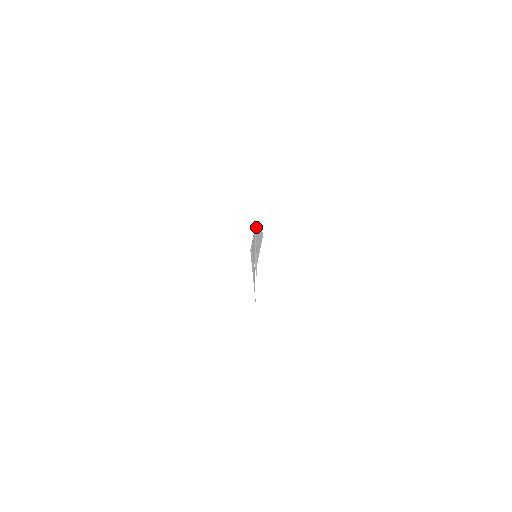
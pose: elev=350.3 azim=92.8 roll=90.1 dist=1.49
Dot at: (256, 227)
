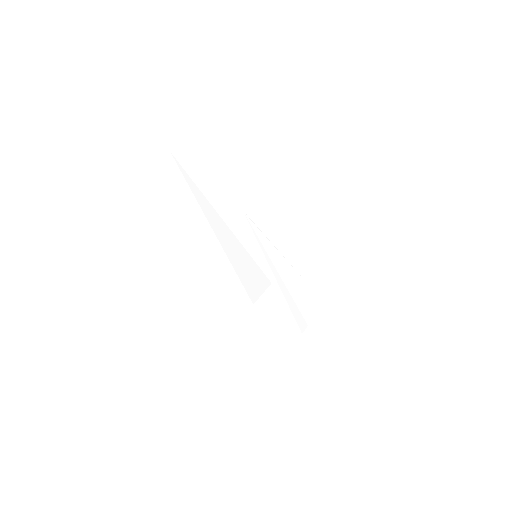
Dot at: (253, 226)
